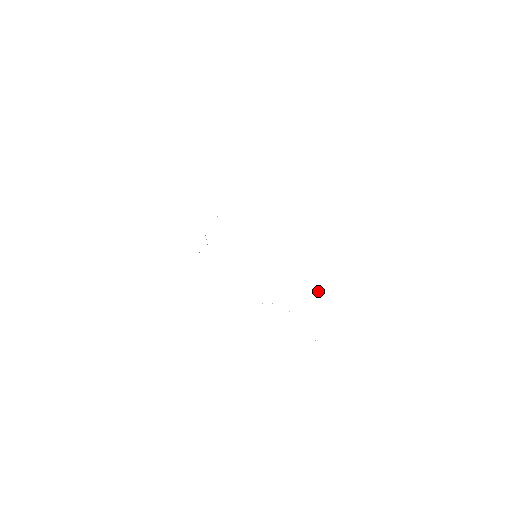
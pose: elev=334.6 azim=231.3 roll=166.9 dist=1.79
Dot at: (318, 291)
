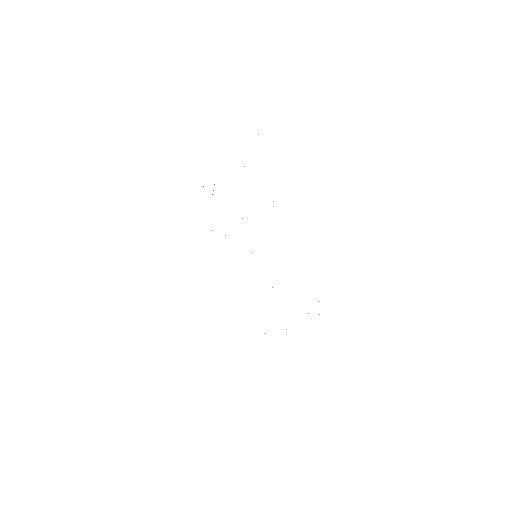
Dot at: occluded
